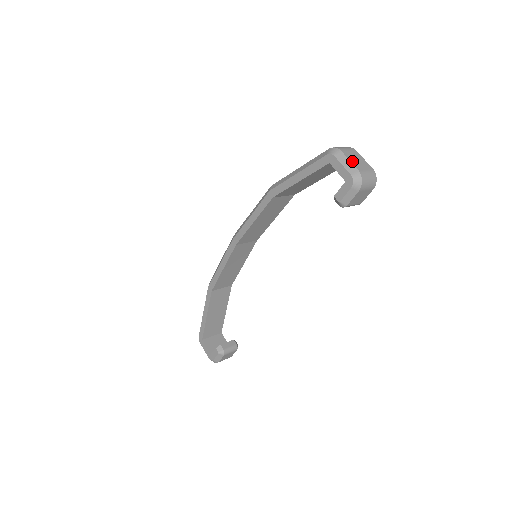
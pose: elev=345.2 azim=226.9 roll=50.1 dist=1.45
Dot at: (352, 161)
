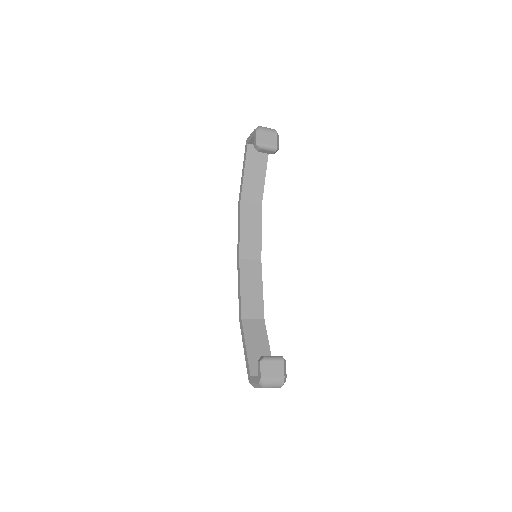
Dot at: occluded
